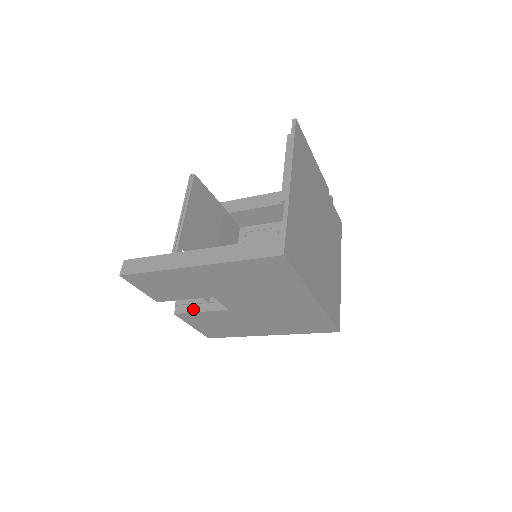
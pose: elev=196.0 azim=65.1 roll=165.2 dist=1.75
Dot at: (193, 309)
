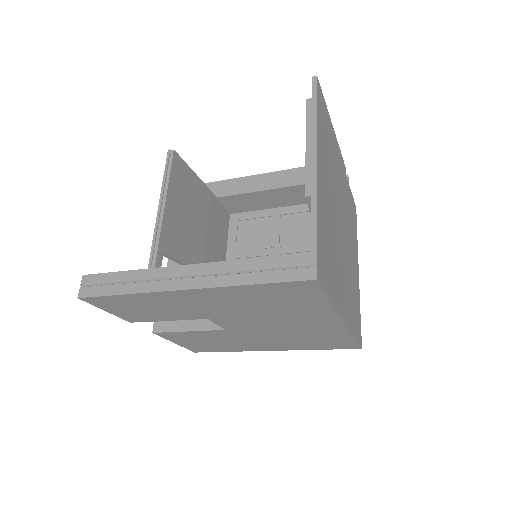
Dot at: (177, 327)
